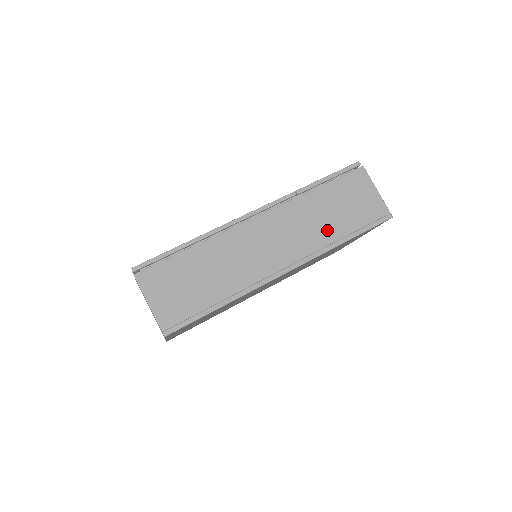
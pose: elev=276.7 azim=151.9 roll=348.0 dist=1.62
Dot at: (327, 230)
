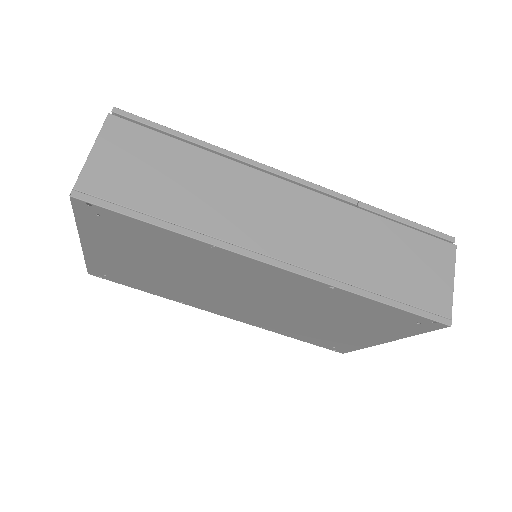
Dot at: (361, 267)
